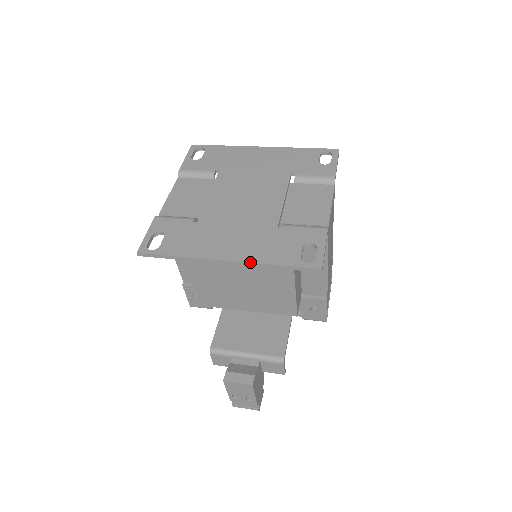
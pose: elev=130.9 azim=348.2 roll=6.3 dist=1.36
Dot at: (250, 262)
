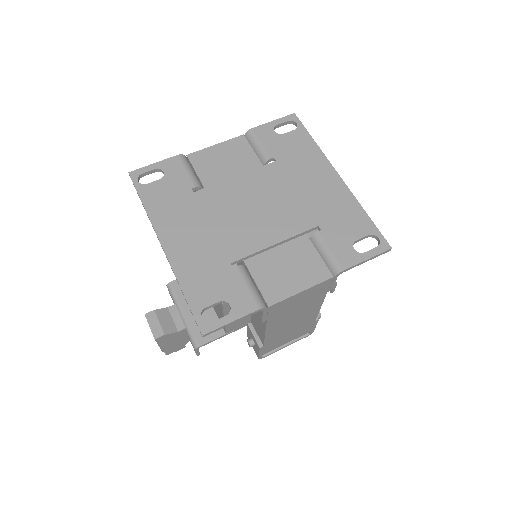
Dot at: (173, 268)
